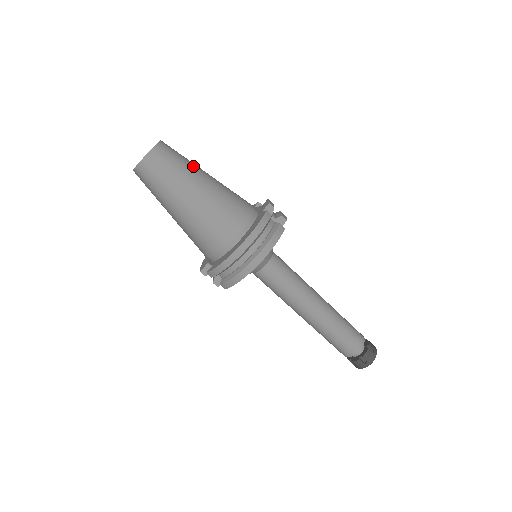
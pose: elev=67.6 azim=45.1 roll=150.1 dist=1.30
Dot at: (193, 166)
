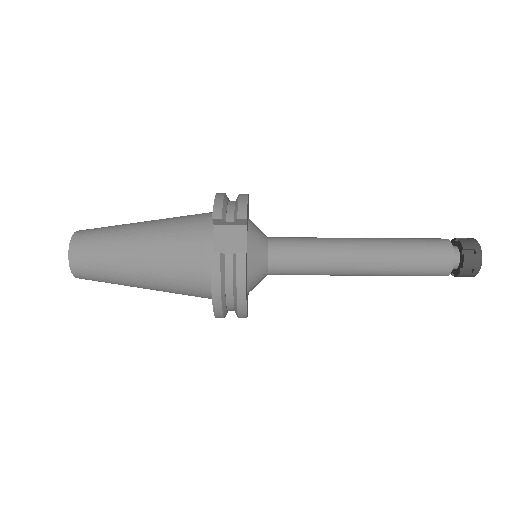
Dot at: occluded
